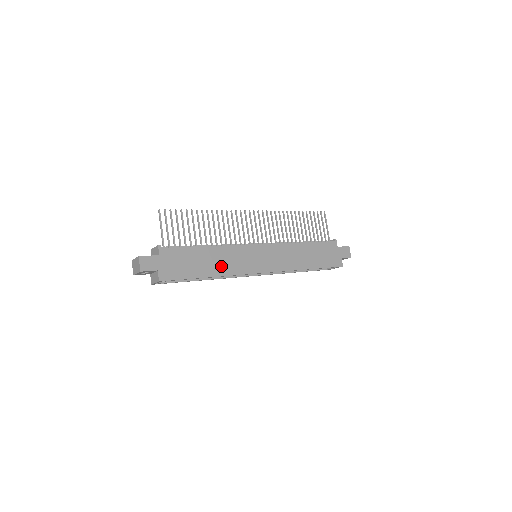
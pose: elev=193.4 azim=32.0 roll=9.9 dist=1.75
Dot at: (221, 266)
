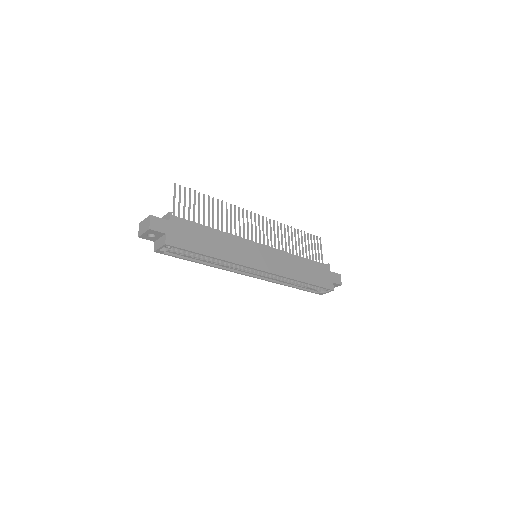
Dot at: (225, 251)
